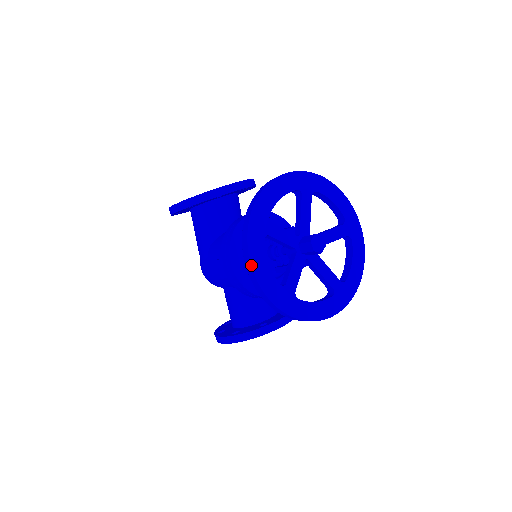
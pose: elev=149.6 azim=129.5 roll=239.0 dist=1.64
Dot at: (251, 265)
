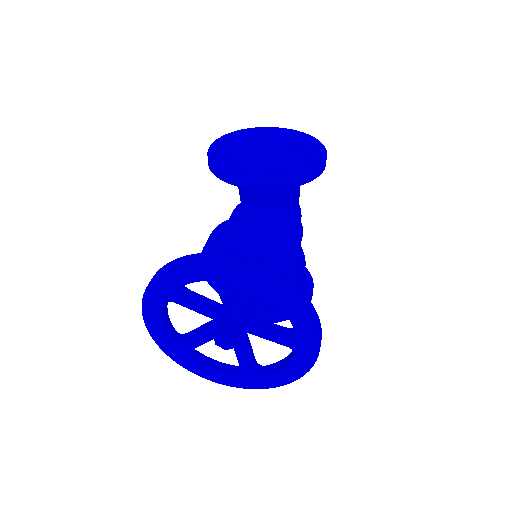
Dot at: (142, 313)
